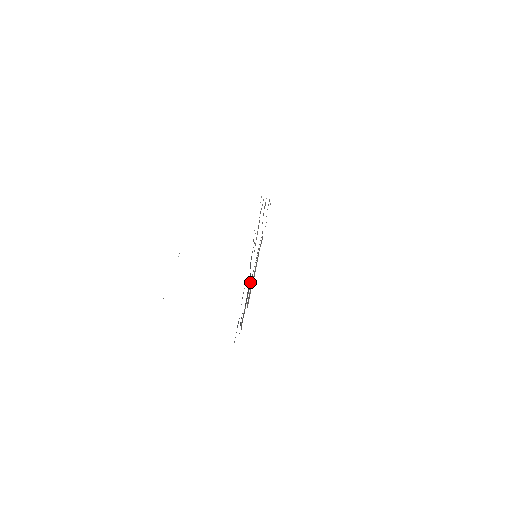
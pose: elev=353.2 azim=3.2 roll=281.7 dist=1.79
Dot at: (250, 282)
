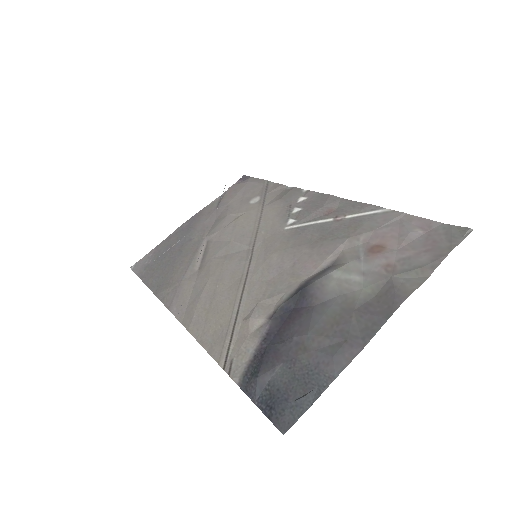
Dot at: (287, 310)
